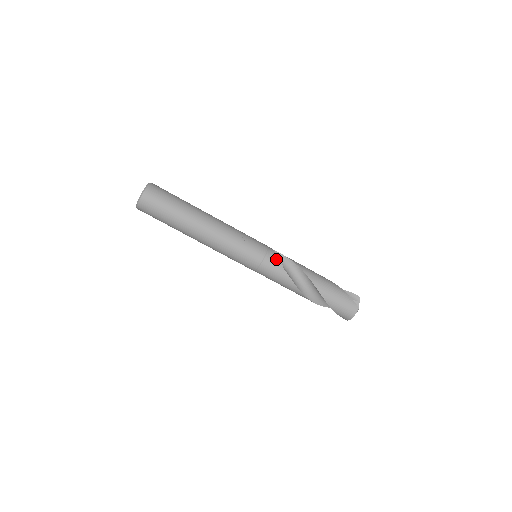
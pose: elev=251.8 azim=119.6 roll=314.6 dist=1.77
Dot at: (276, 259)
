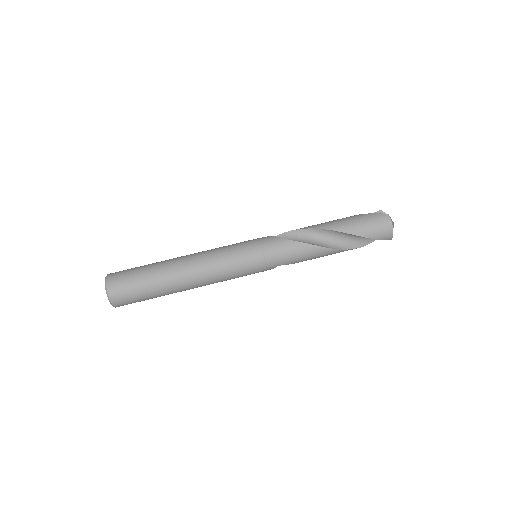
Dot at: (273, 239)
